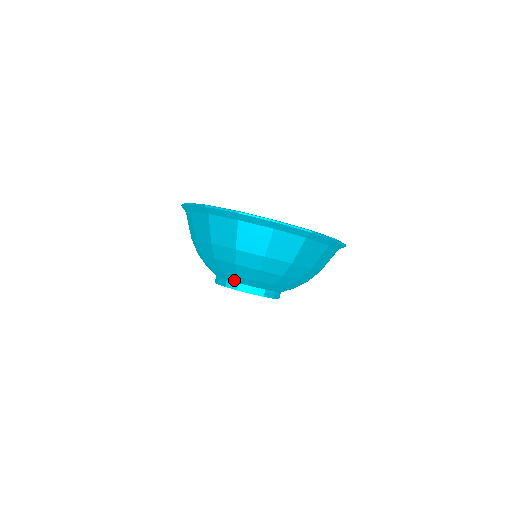
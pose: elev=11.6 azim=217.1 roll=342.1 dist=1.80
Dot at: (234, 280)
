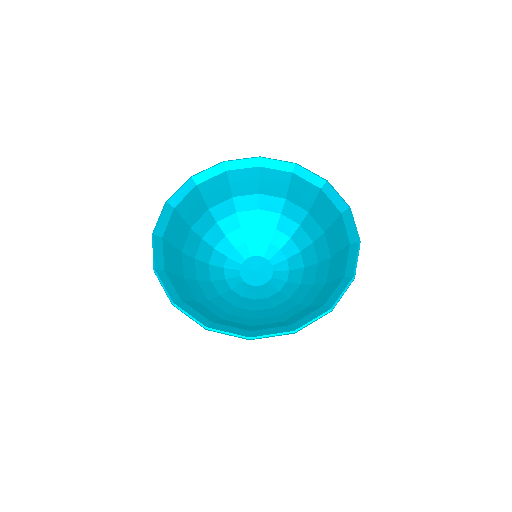
Dot at: (218, 277)
